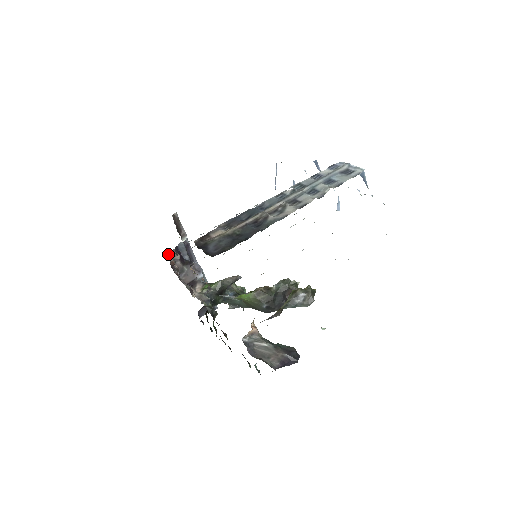
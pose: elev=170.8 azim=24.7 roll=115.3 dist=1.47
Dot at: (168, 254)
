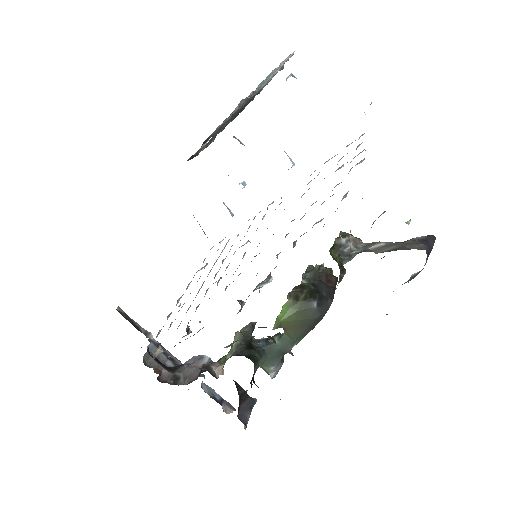
Dot at: occluded
